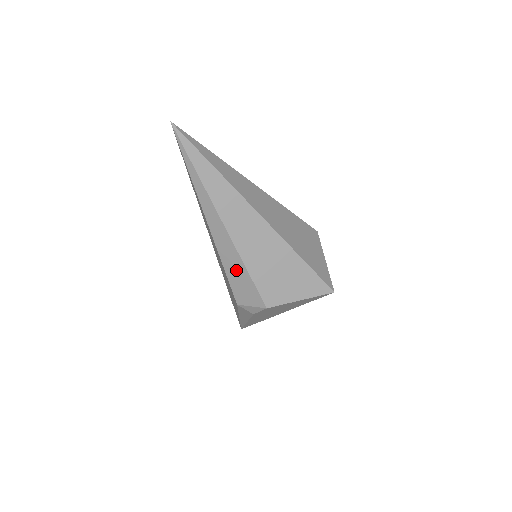
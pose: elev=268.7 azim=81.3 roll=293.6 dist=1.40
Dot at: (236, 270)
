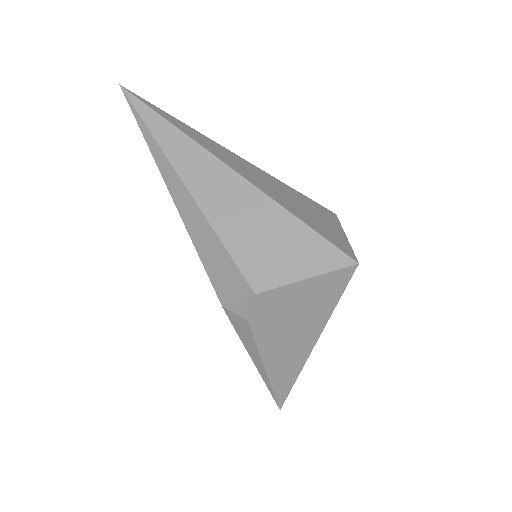
Dot at: (209, 247)
